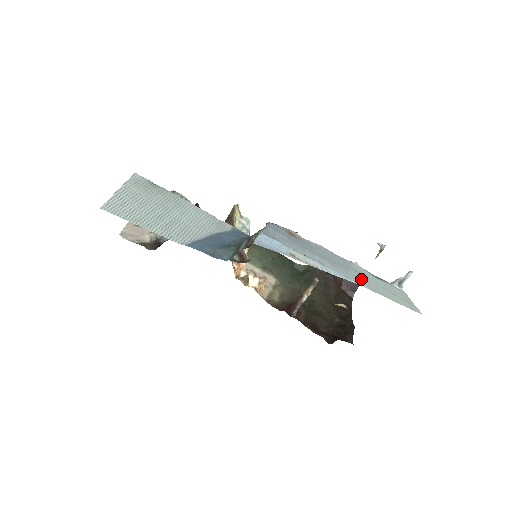
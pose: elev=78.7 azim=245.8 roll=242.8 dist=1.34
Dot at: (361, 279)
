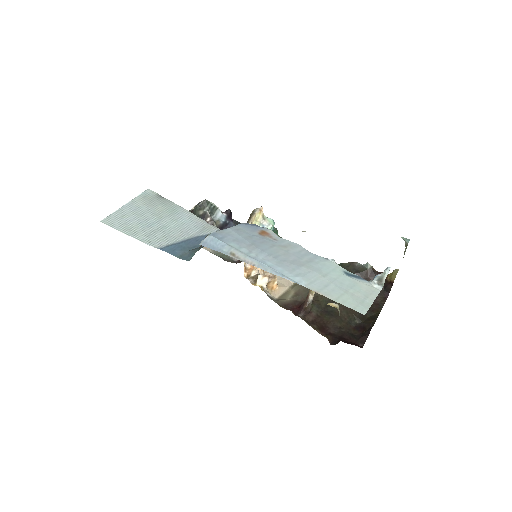
Dot at: (307, 276)
